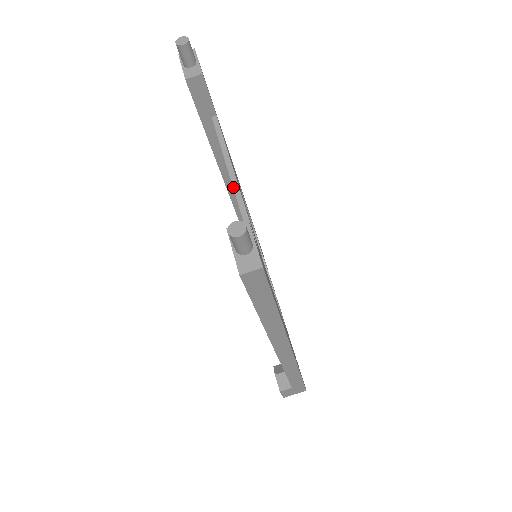
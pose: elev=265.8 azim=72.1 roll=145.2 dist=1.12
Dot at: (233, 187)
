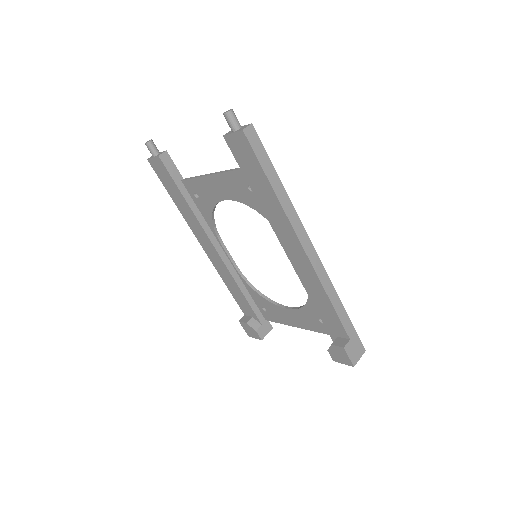
Dot at: (215, 174)
